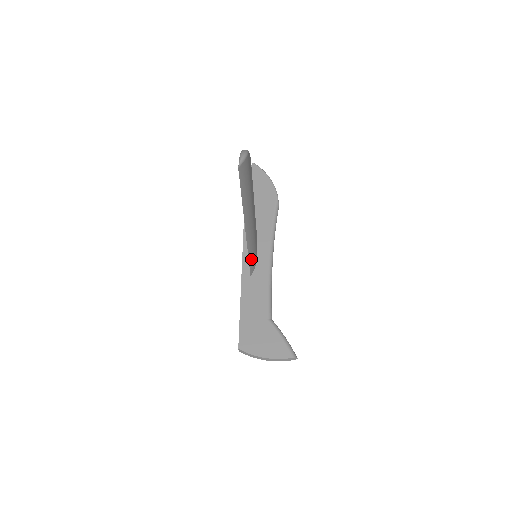
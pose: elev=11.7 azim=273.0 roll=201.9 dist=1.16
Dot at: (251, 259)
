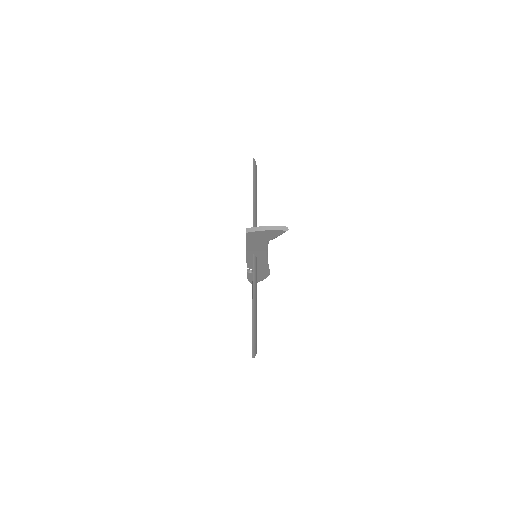
Dot at: occluded
